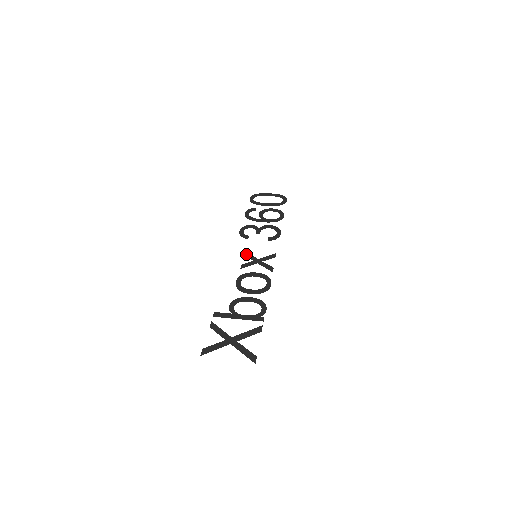
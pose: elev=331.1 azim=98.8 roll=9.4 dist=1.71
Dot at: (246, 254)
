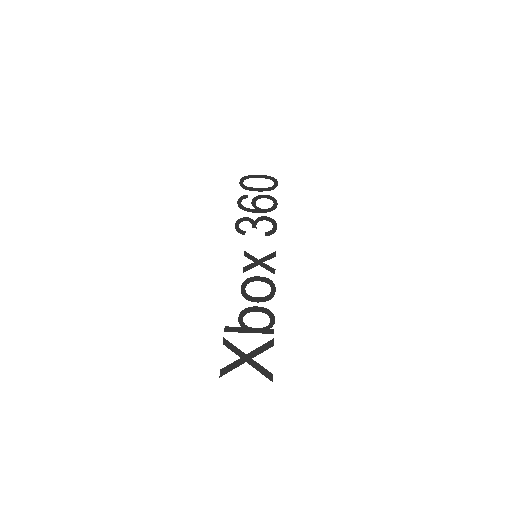
Dot at: (246, 254)
